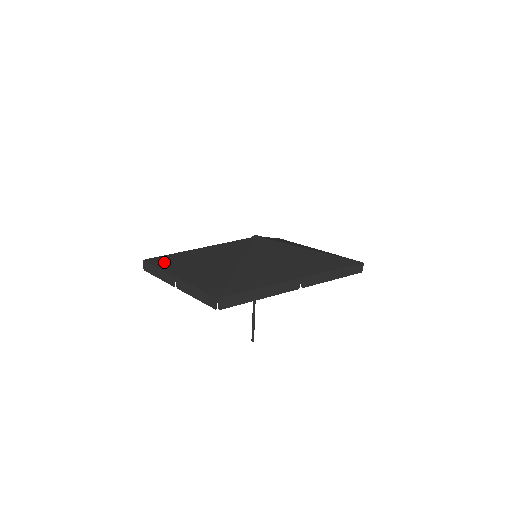
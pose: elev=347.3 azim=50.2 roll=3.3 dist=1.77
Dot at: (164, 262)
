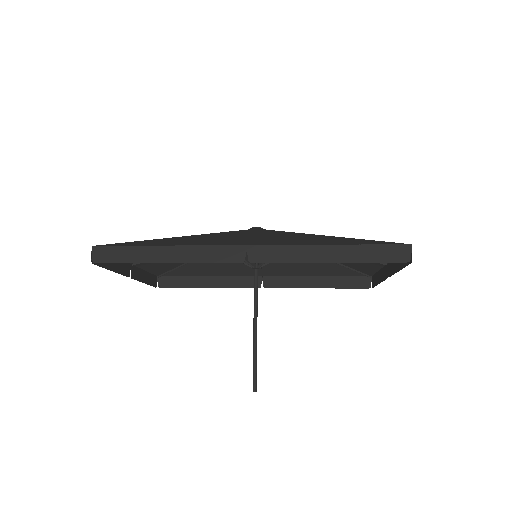
Dot at: (158, 268)
